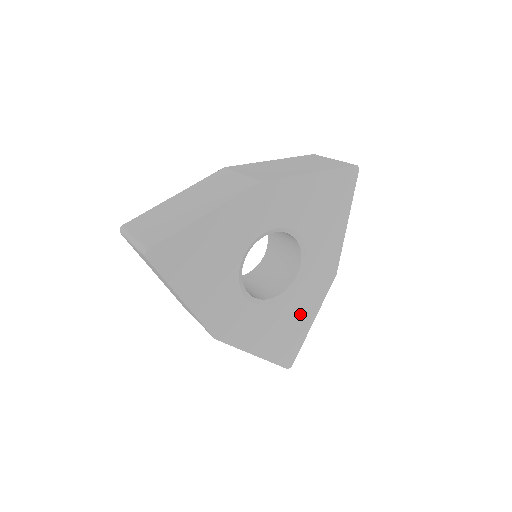
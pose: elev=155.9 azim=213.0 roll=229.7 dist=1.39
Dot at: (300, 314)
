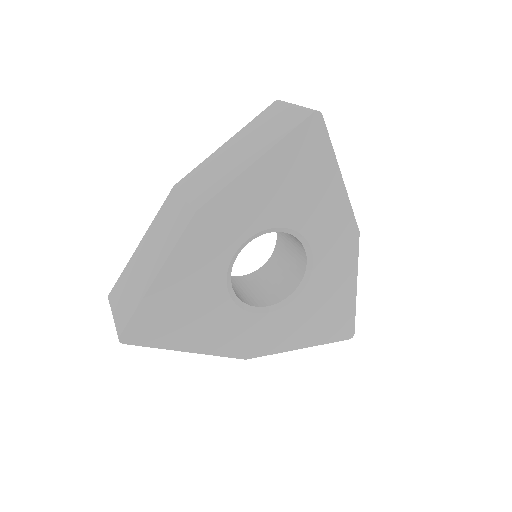
Dot at: (334, 290)
